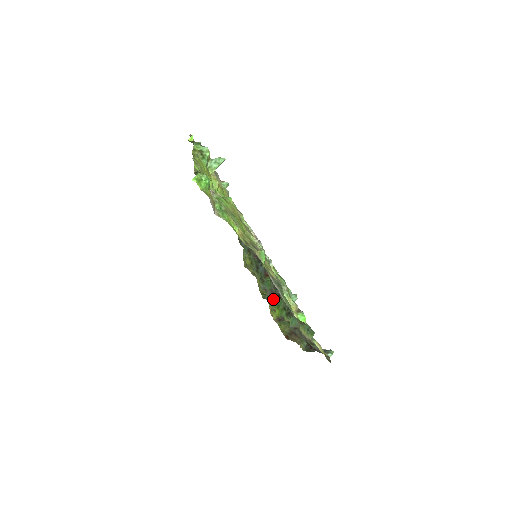
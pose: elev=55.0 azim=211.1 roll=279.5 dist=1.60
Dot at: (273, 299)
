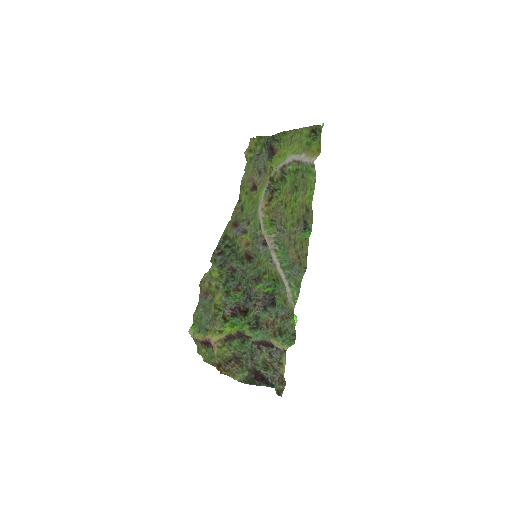
Dot at: (231, 315)
